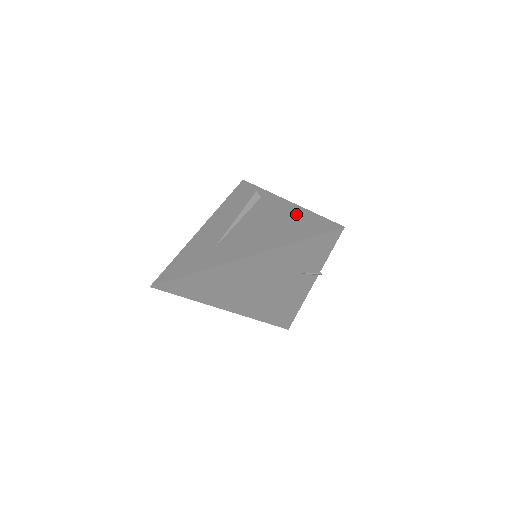
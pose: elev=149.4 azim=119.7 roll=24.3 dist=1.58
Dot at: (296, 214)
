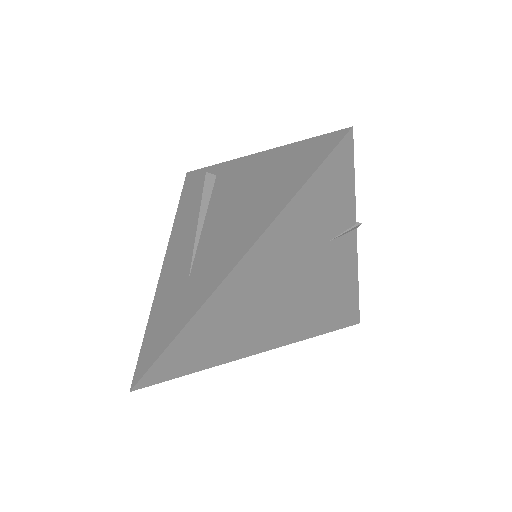
Dot at: (271, 162)
